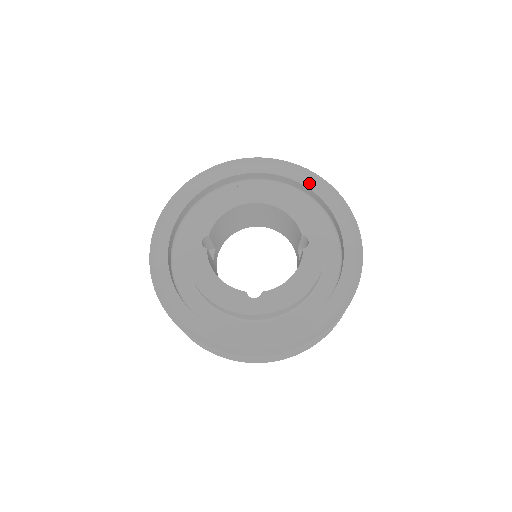
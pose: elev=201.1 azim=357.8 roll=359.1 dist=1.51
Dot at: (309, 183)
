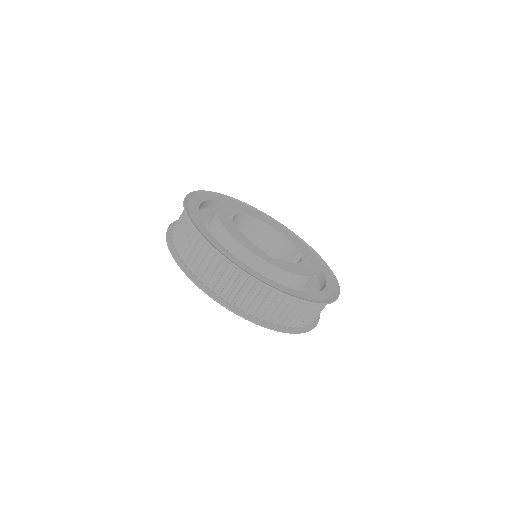
Dot at: (296, 238)
